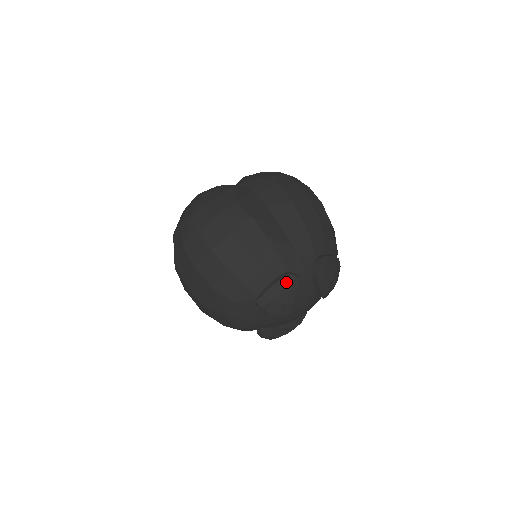
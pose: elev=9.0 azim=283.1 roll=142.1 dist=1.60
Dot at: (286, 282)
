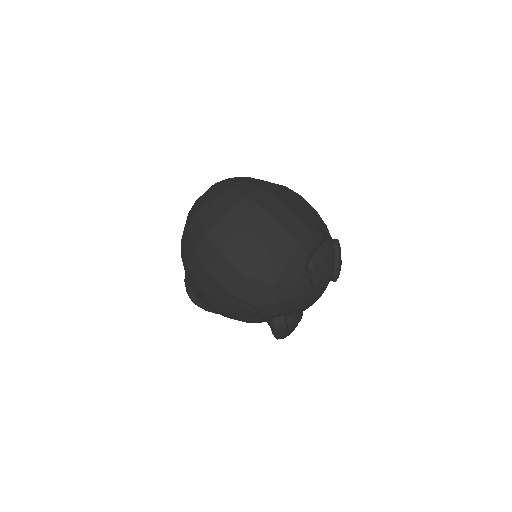
Dot at: (329, 245)
